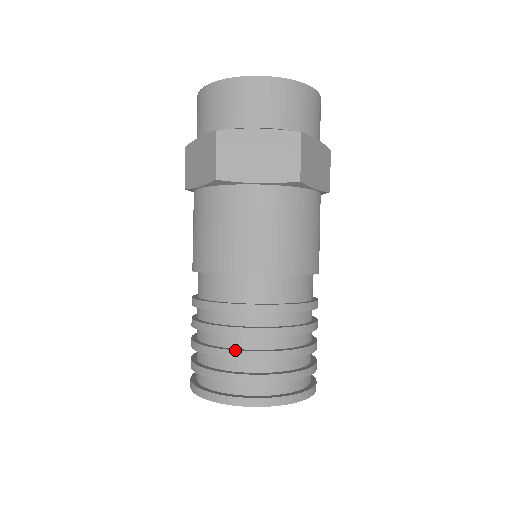
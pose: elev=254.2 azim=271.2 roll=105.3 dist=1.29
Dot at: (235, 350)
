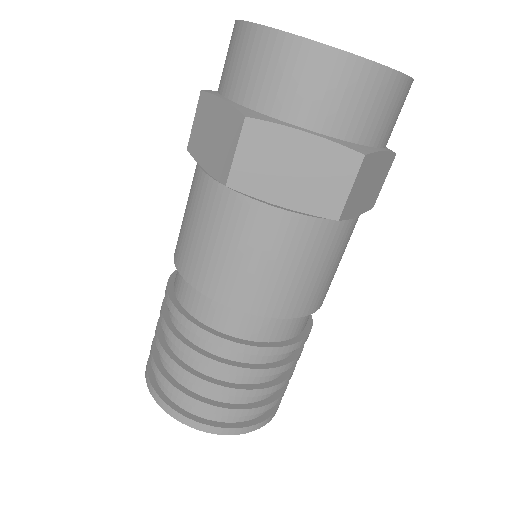
Dot at: (199, 377)
